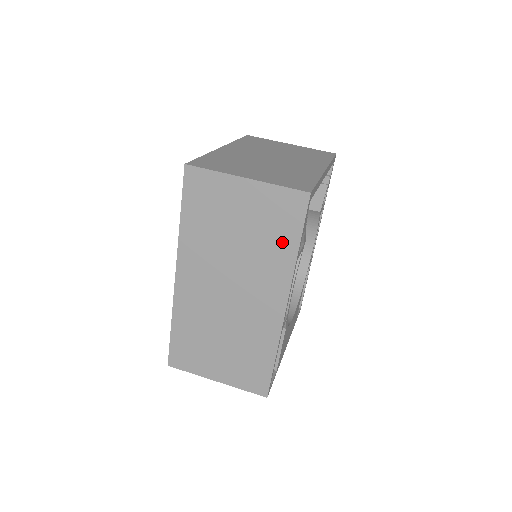
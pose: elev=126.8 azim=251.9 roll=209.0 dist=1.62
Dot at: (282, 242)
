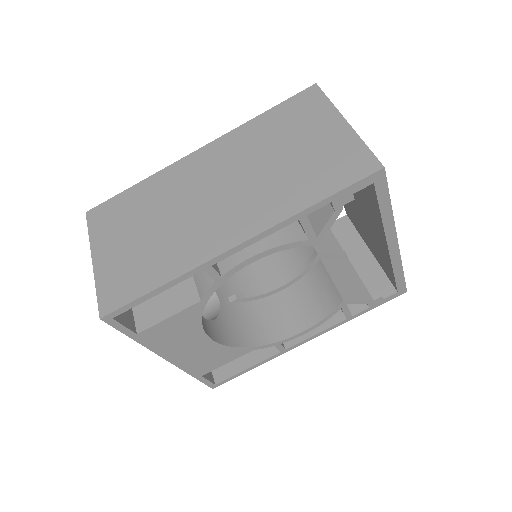
Dot at: (309, 188)
